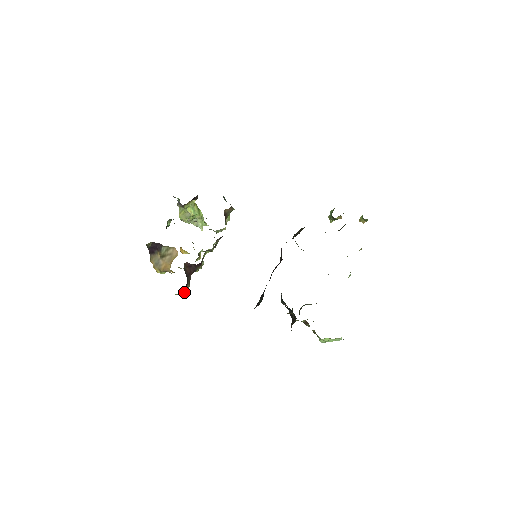
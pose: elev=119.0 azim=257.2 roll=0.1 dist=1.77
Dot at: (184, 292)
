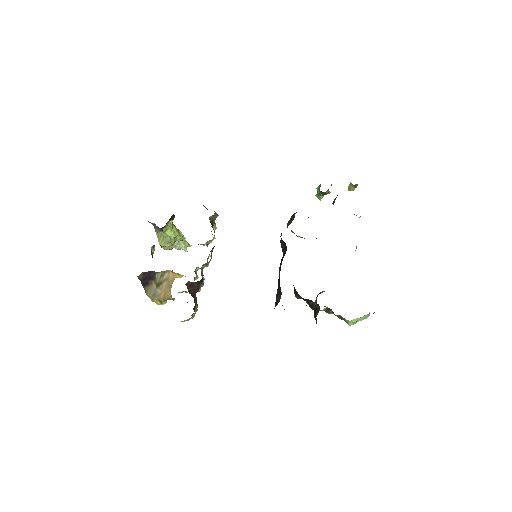
Dot at: (193, 315)
